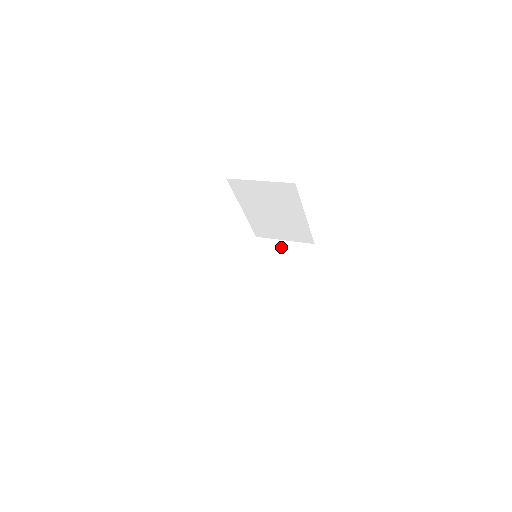
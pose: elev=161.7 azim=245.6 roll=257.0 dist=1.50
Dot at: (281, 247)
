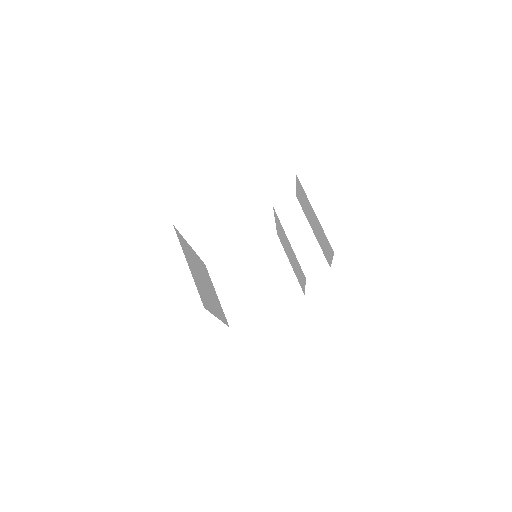
Dot at: (313, 215)
